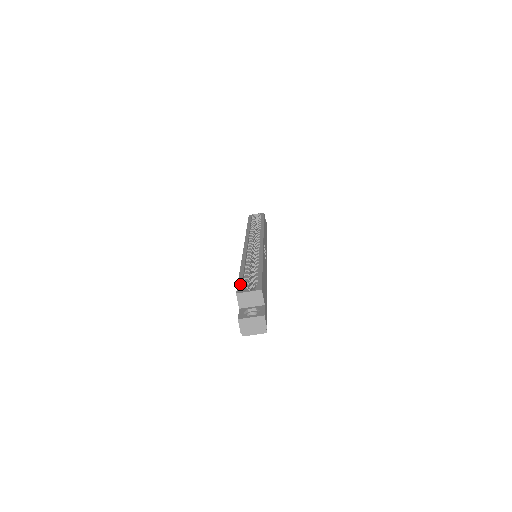
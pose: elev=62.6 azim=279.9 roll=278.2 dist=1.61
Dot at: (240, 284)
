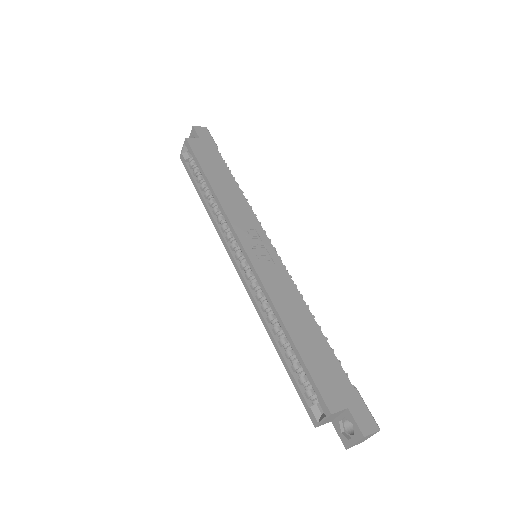
Dot at: (303, 400)
